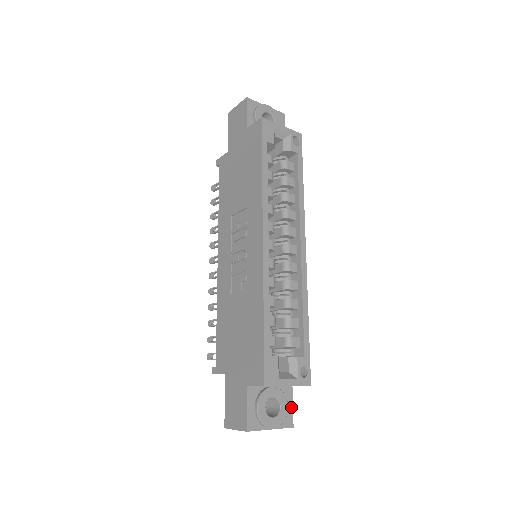
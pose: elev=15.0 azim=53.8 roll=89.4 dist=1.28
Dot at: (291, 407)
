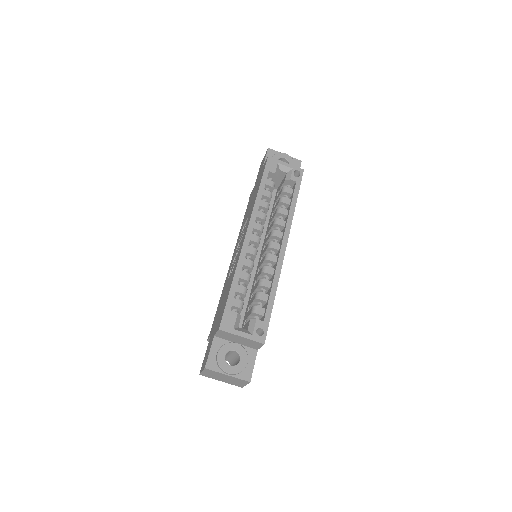
Dot at: (252, 366)
